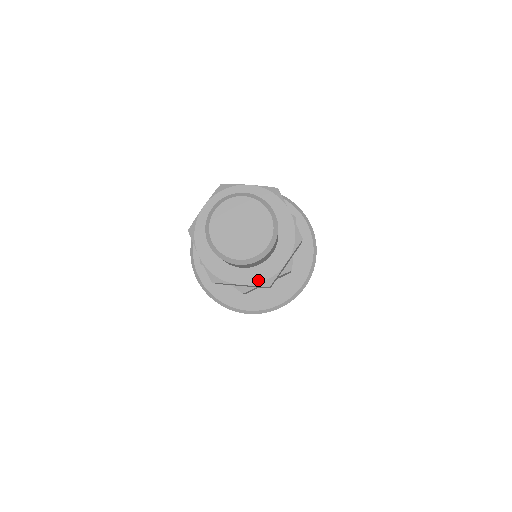
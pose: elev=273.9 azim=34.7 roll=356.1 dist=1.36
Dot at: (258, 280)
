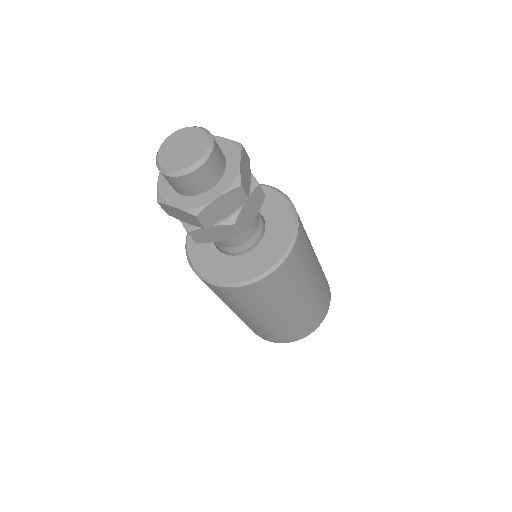
Dot at: (188, 206)
